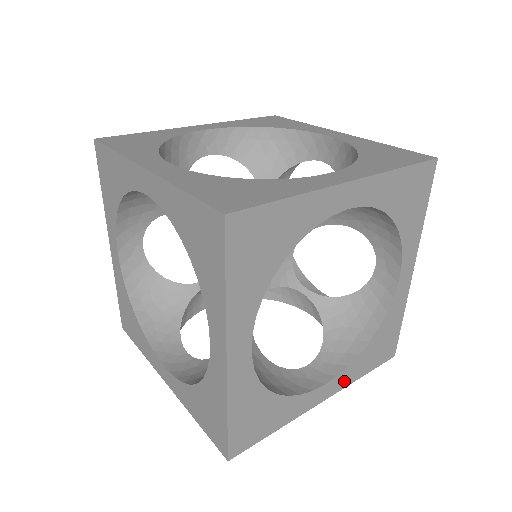
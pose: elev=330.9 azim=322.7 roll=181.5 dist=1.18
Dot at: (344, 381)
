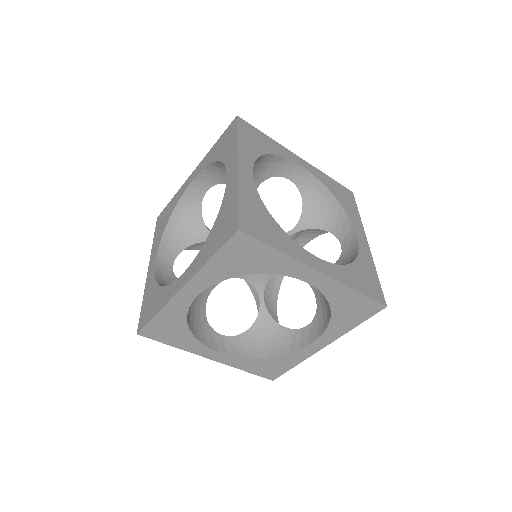
Dot at: (231, 362)
